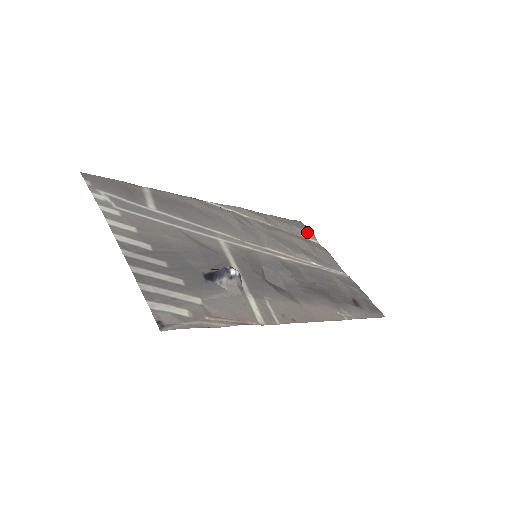
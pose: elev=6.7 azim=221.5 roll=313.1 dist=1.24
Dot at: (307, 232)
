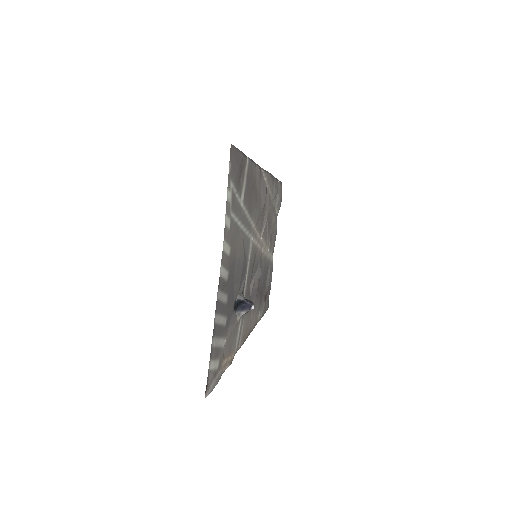
Dot at: (280, 203)
